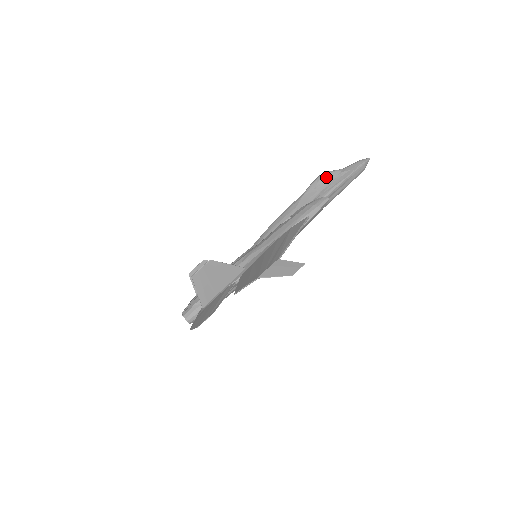
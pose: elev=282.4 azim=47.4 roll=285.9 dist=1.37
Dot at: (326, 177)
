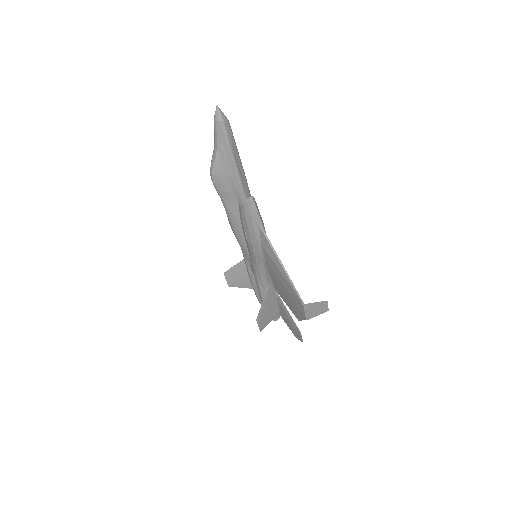
Dot at: (219, 176)
